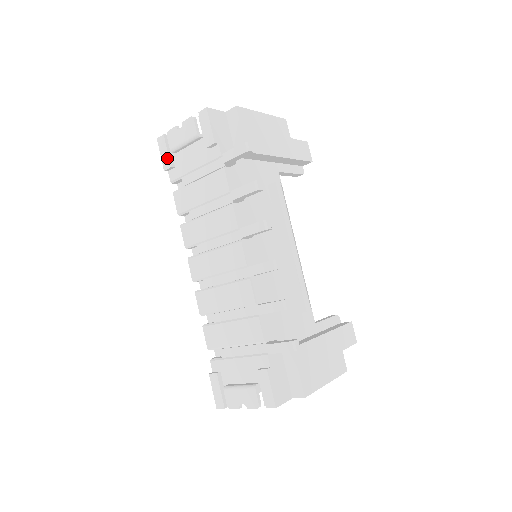
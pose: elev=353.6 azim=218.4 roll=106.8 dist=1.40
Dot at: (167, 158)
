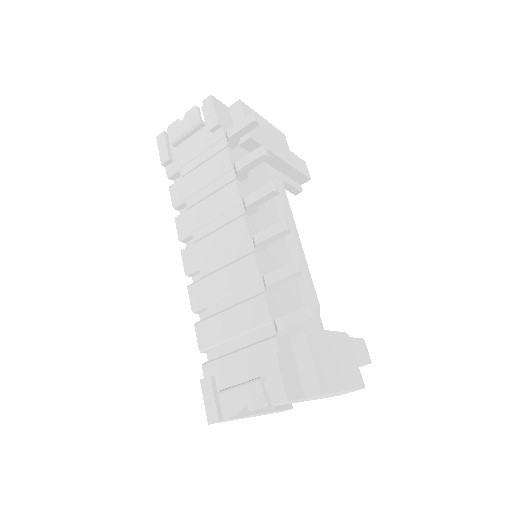
Dot at: (166, 152)
